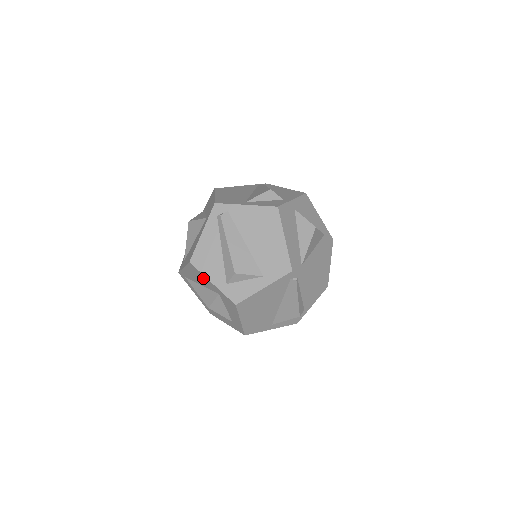
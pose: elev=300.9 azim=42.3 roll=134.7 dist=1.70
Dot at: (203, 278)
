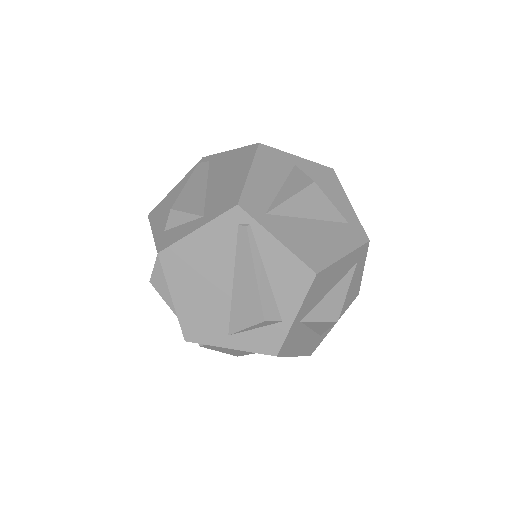
Dot at: occluded
